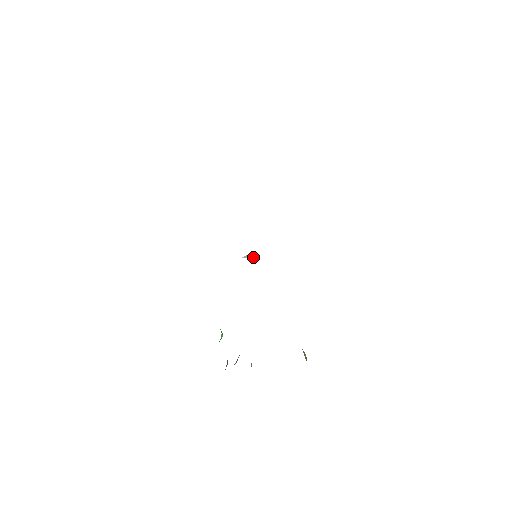
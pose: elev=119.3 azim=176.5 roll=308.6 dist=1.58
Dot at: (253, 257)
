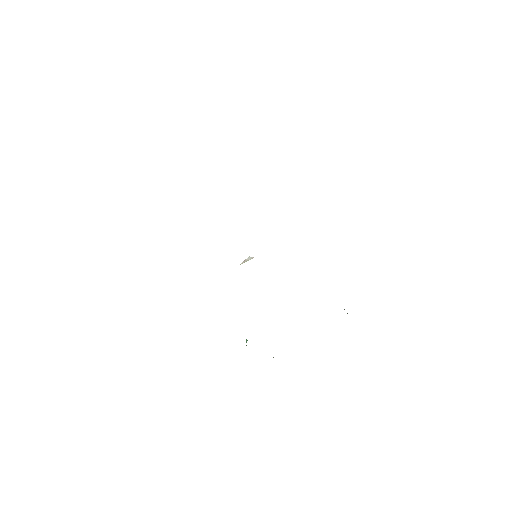
Dot at: occluded
